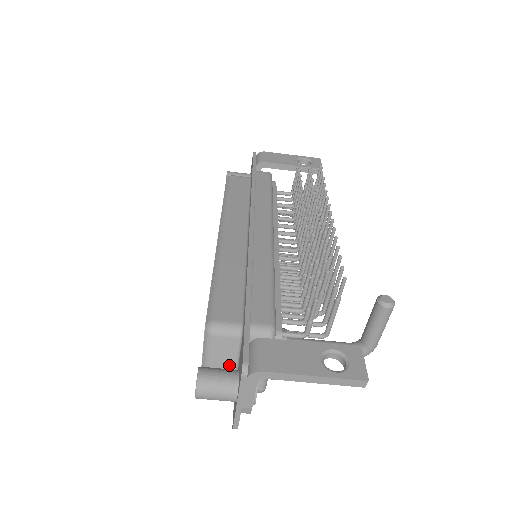
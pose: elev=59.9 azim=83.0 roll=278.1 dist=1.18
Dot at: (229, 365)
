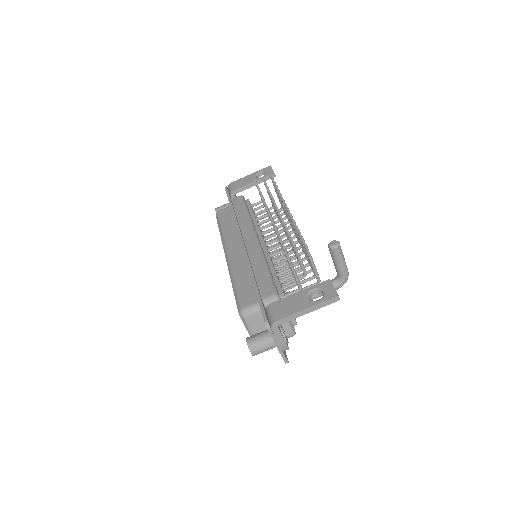
Dot at: (266, 329)
